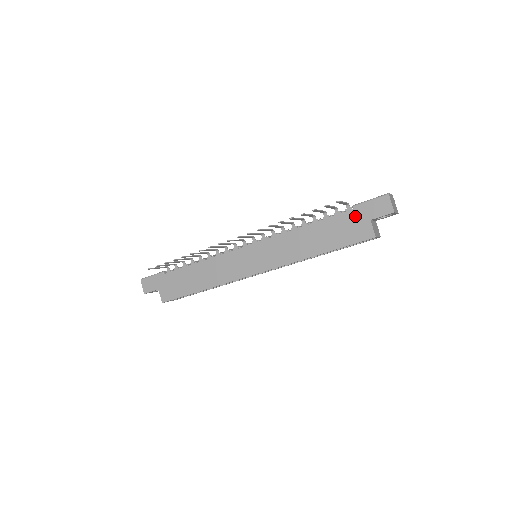
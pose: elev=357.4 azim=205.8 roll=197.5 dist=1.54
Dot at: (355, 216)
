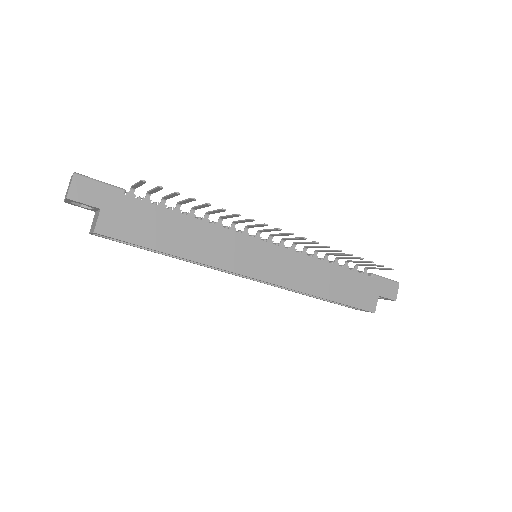
Dot at: (371, 284)
